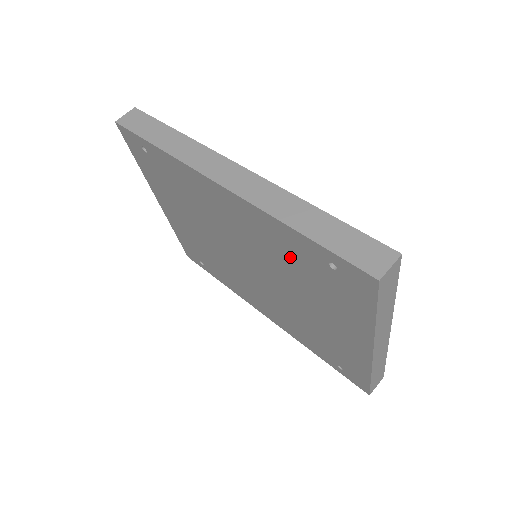
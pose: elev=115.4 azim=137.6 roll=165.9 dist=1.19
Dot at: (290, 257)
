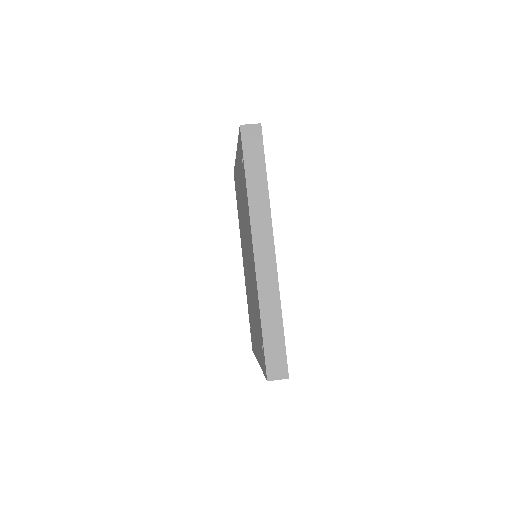
Dot at: (256, 308)
